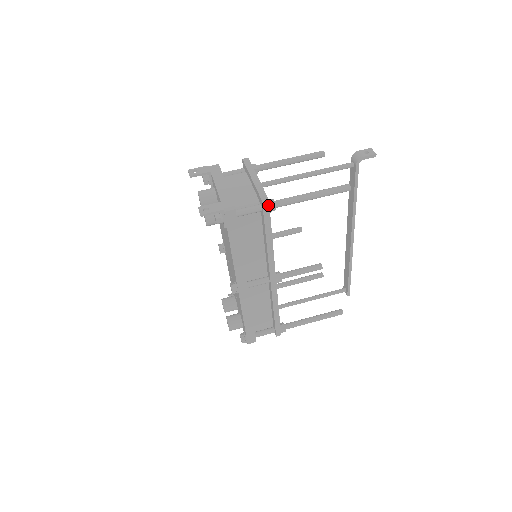
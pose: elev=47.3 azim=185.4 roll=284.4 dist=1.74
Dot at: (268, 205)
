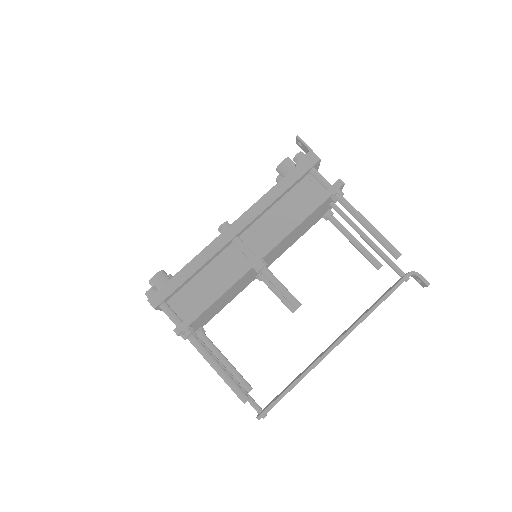
Dot at: (340, 186)
